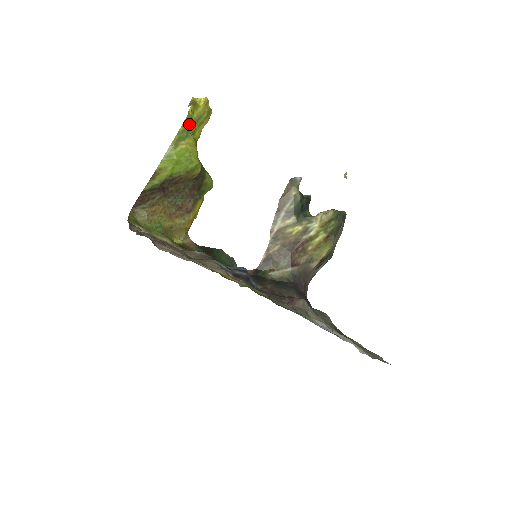
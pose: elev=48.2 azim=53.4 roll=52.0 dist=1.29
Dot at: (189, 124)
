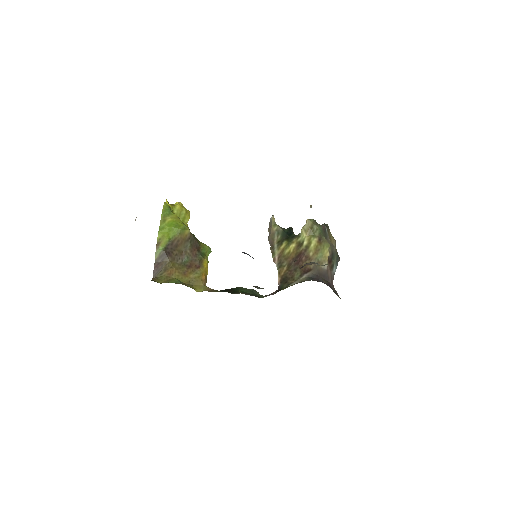
Dot at: (168, 207)
